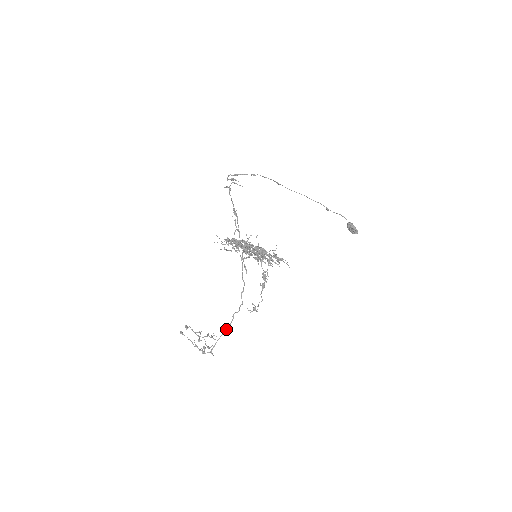
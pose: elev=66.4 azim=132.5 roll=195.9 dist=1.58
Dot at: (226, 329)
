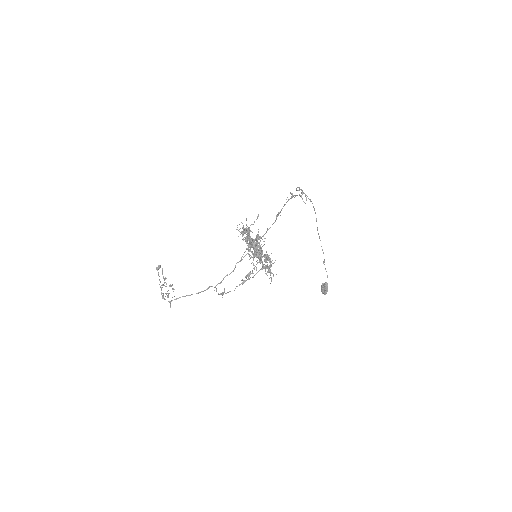
Dot at: (196, 293)
